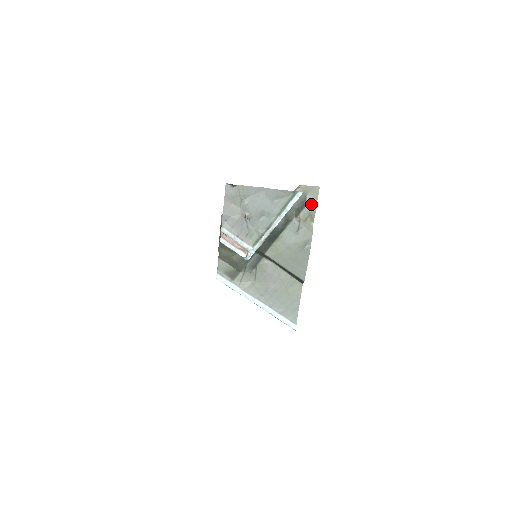
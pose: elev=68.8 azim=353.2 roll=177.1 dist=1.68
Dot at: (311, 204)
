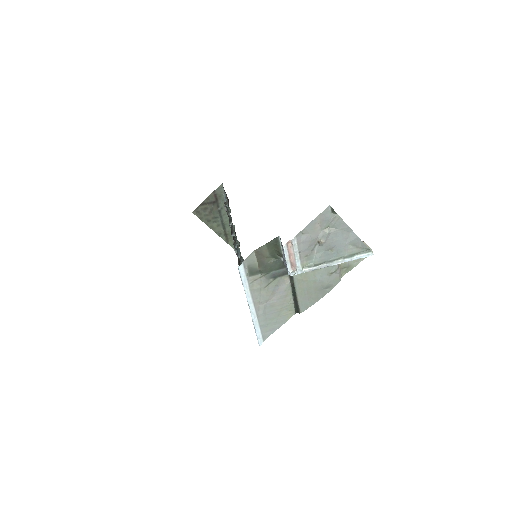
Dot at: (356, 260)
